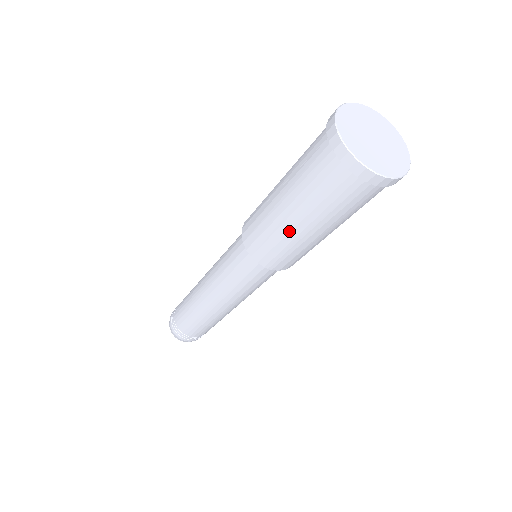
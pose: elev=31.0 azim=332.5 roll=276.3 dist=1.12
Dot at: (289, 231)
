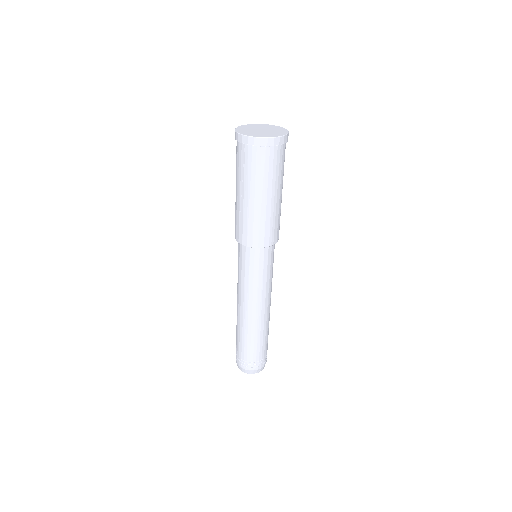
Dot at: (265, 209)
